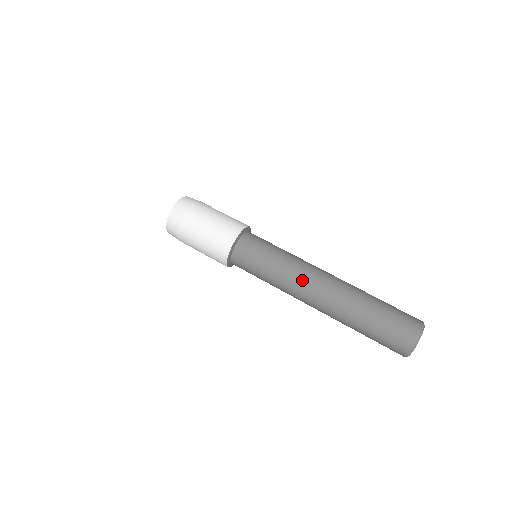
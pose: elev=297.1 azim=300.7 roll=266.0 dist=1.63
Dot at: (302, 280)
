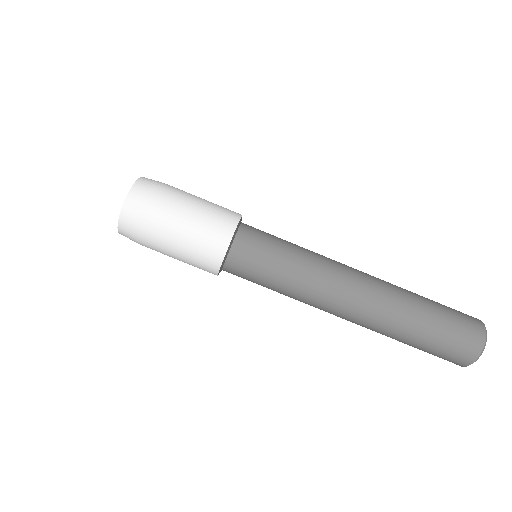
Dot at: (322, 304)
